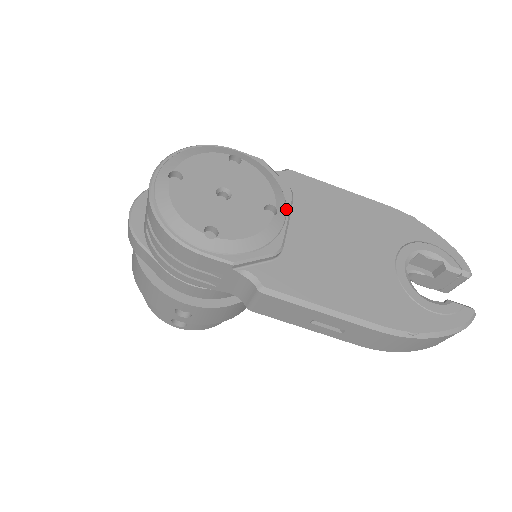
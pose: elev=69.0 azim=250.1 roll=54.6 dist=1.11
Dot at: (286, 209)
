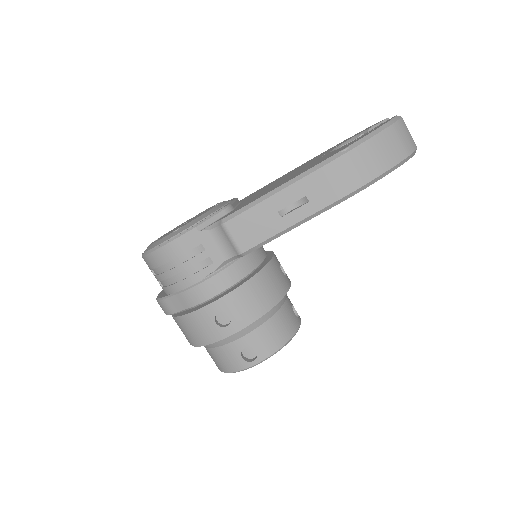
Dot at: (231, 200)
